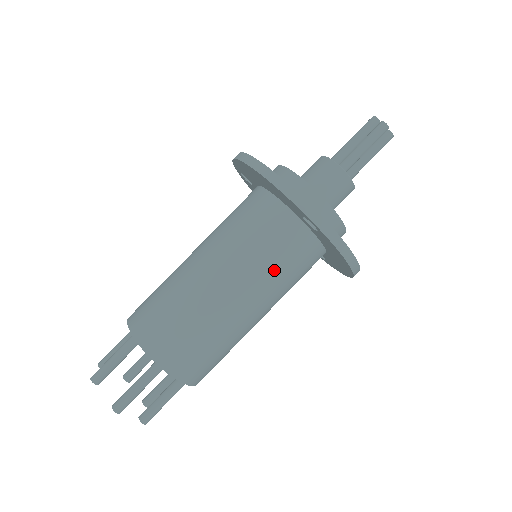
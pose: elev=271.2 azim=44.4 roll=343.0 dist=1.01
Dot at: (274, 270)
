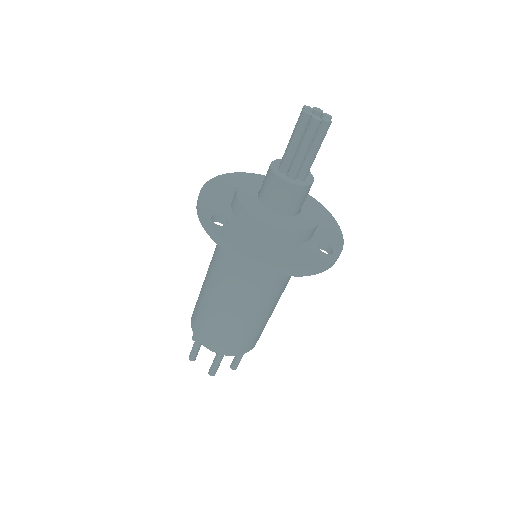
Dot at: occluded
